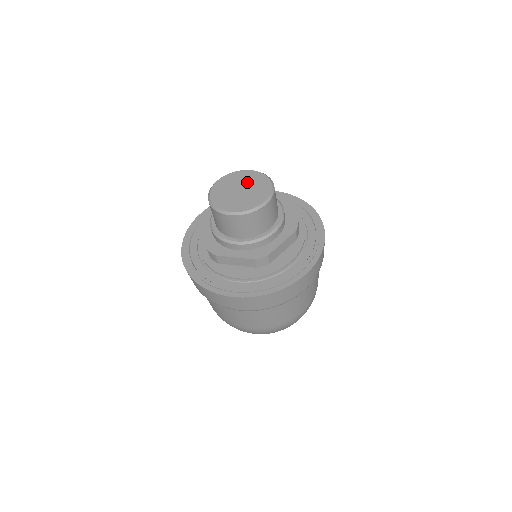
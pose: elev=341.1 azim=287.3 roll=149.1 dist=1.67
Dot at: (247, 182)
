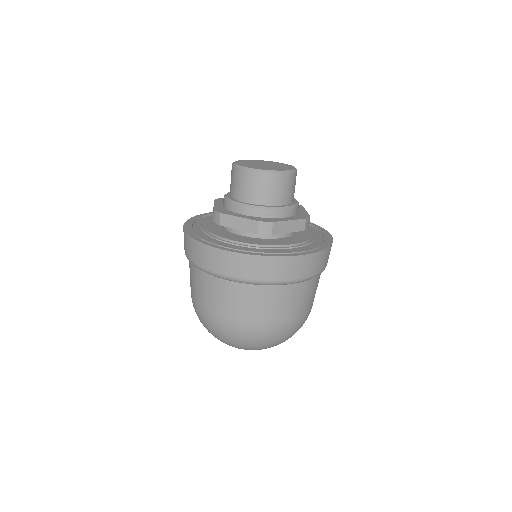
Dot at: (261, 162)
